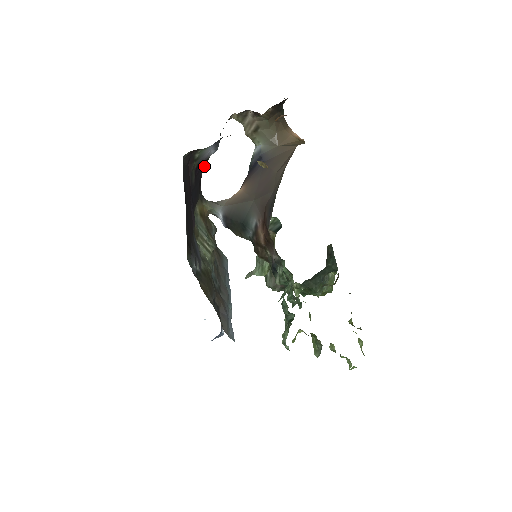
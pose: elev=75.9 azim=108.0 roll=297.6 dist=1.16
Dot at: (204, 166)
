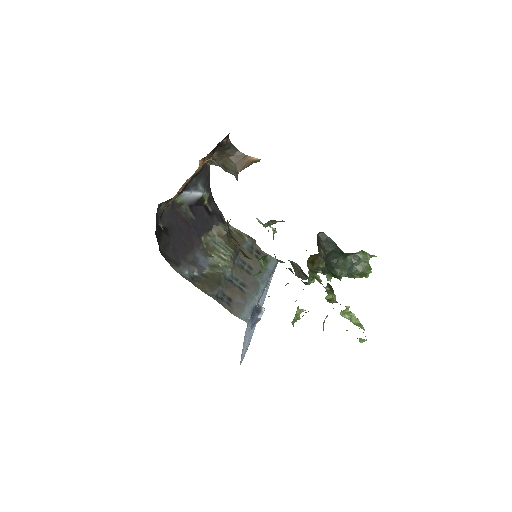
Dot at: (204, 203)
